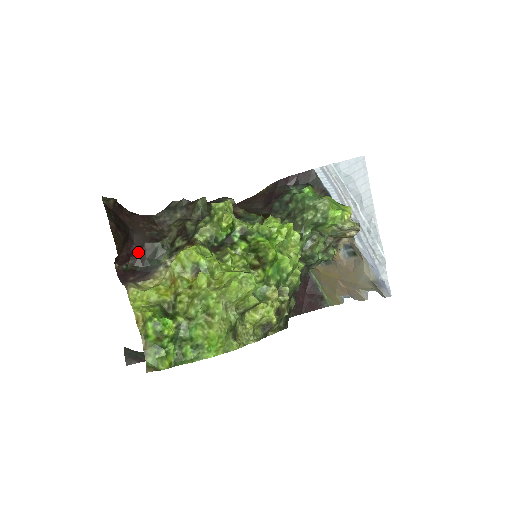
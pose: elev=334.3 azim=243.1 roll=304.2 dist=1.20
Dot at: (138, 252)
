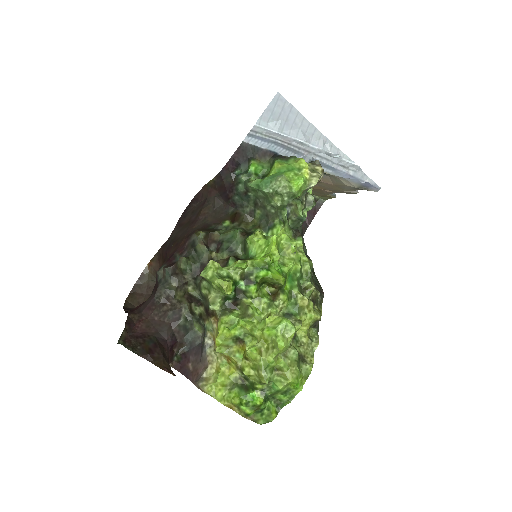
Dot at: (174, 340)
